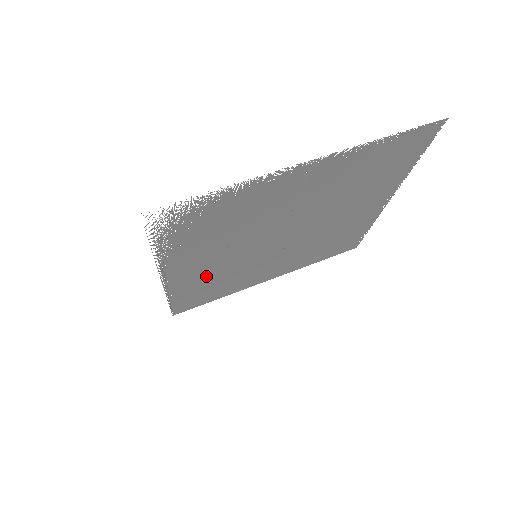
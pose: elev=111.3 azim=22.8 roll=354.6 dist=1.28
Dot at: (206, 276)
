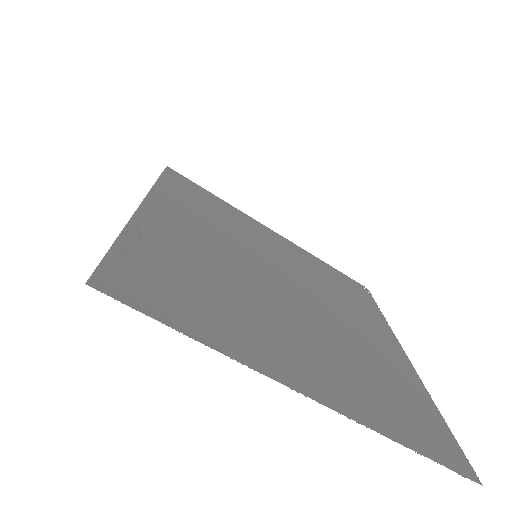
Dot at: occluded
